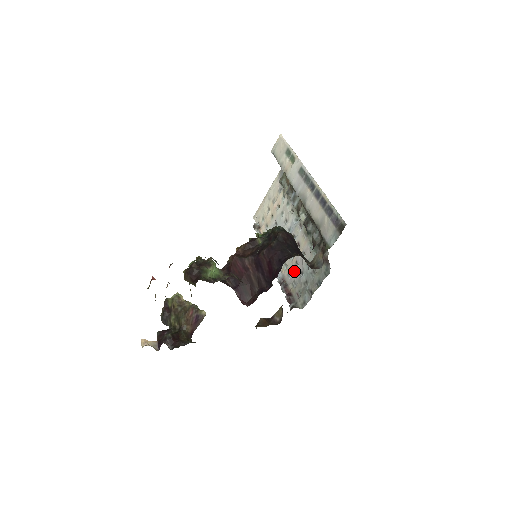
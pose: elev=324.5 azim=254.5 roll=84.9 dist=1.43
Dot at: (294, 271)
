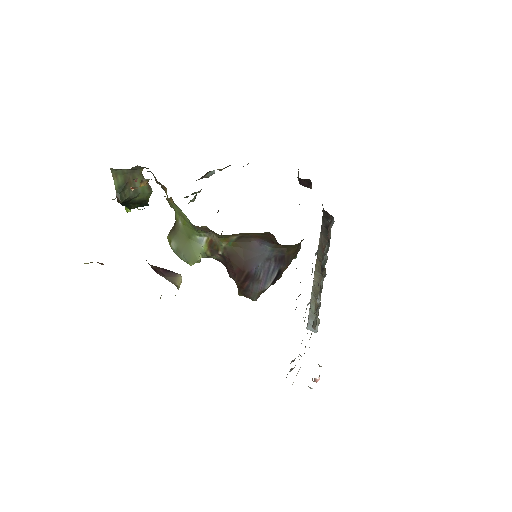
Dot at: occluded
